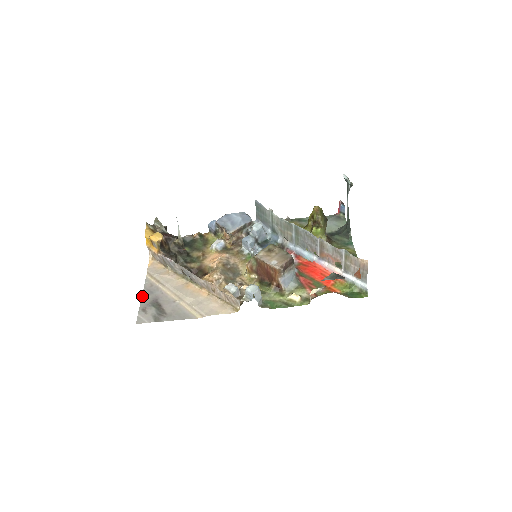
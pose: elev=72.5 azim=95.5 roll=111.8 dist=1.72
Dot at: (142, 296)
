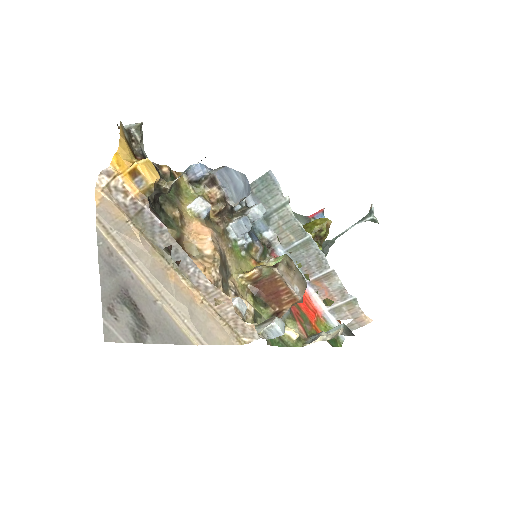
Dot at: (101, 275)
